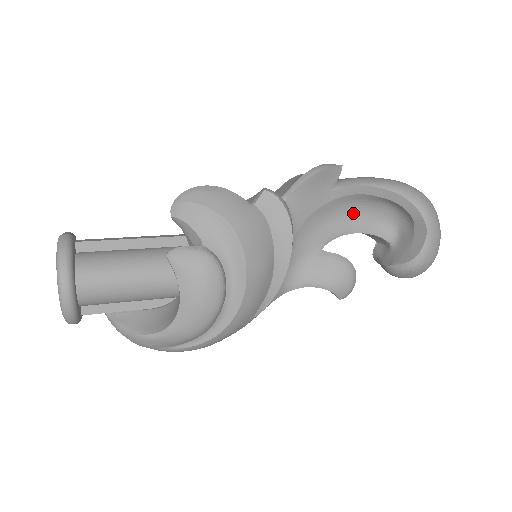
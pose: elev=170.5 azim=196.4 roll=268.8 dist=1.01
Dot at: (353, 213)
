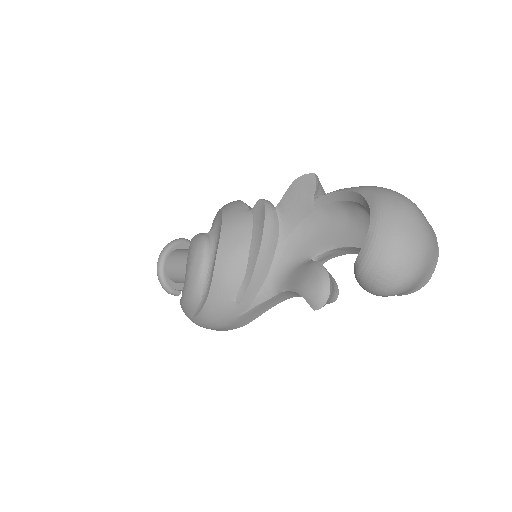
Dot at: (344, 225)
